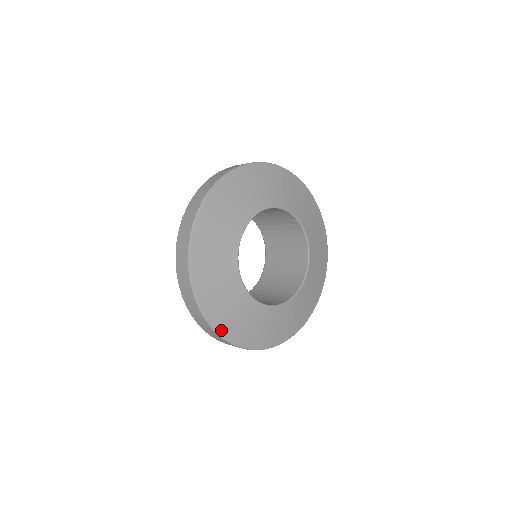
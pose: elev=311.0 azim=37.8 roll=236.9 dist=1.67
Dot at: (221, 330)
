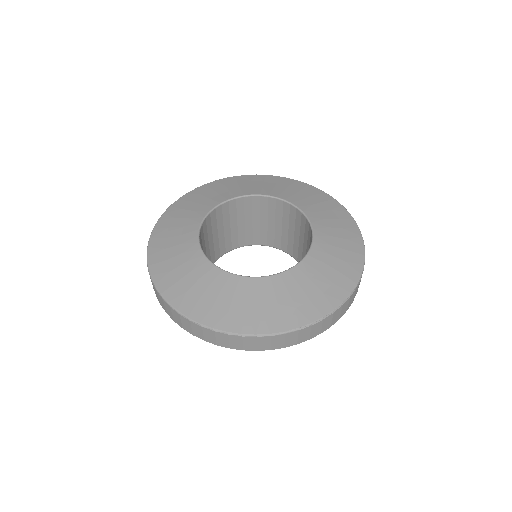
Dot at: (157, 277)
